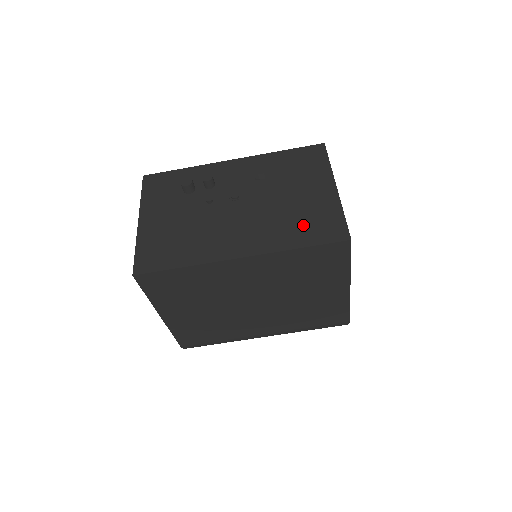
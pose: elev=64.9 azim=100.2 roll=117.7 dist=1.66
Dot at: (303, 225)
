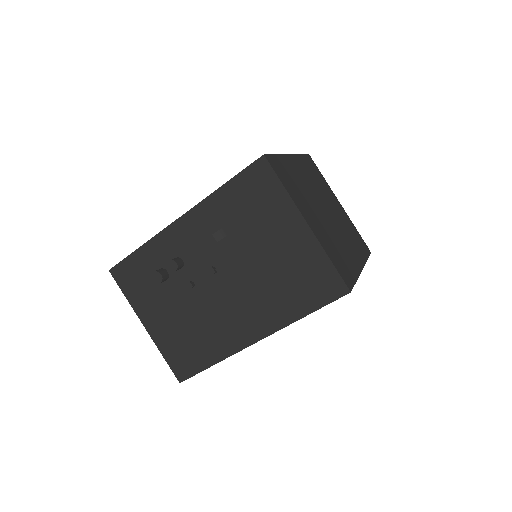
Dot at: (296, 288)
